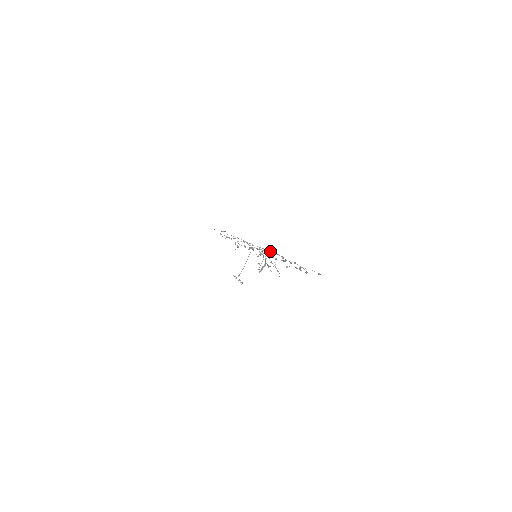
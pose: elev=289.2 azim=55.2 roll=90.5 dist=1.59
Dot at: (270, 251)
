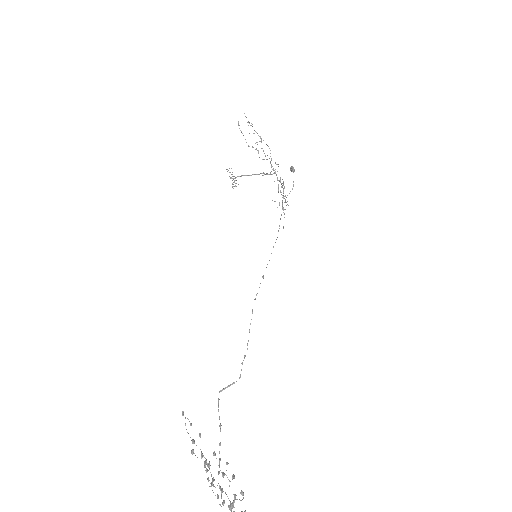
Dot at: occluded
